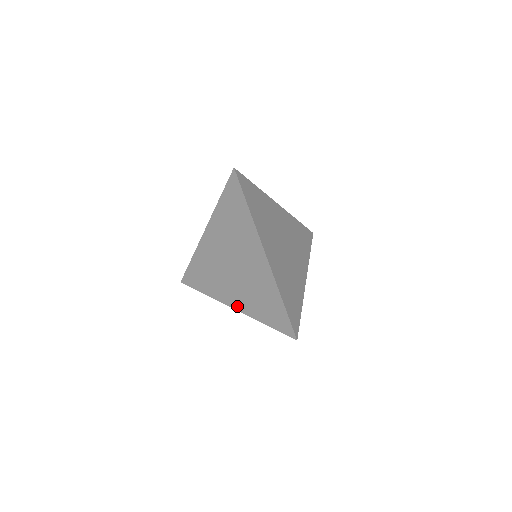
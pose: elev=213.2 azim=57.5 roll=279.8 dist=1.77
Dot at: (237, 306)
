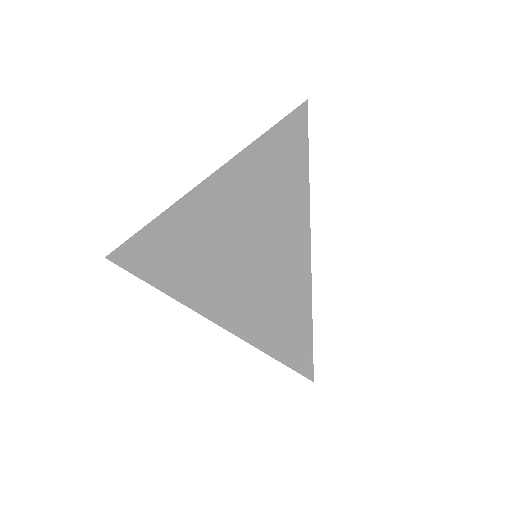
Dot at: (204, 306)
